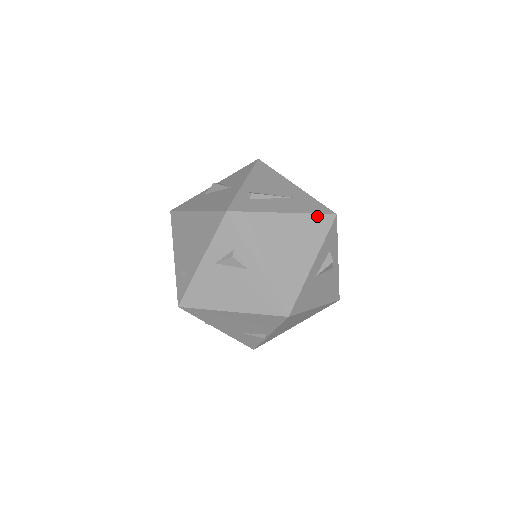
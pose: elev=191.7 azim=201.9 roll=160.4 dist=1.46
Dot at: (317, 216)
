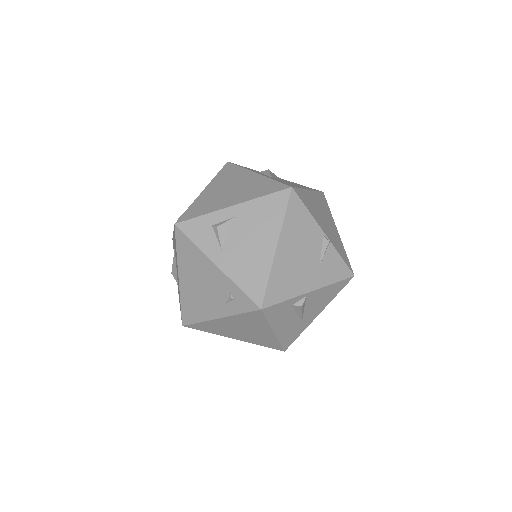
Dot at: (220, 172)
